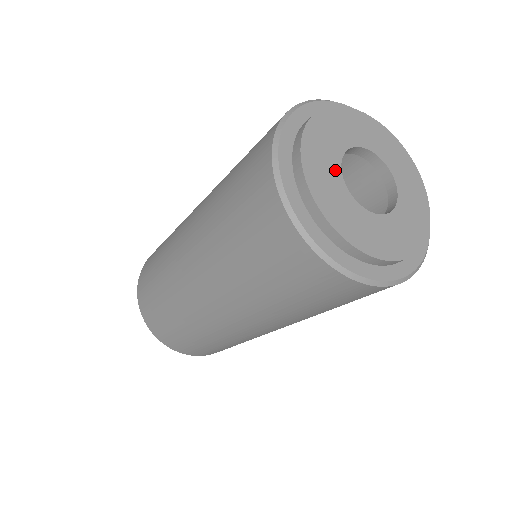
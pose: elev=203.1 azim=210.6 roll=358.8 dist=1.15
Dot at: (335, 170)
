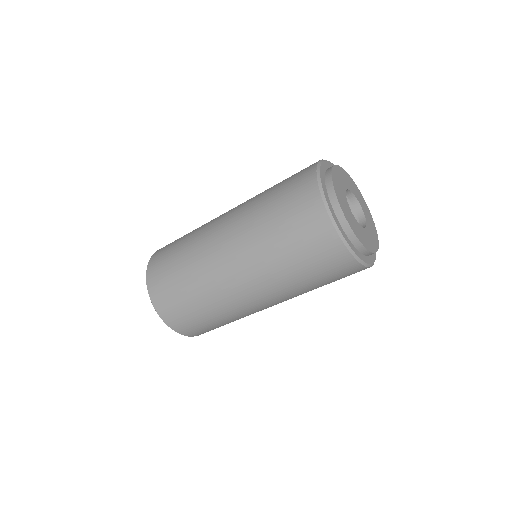
Dot at: (343, 190)
